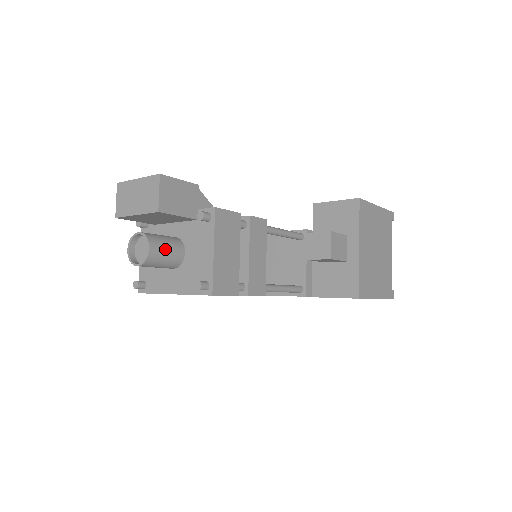
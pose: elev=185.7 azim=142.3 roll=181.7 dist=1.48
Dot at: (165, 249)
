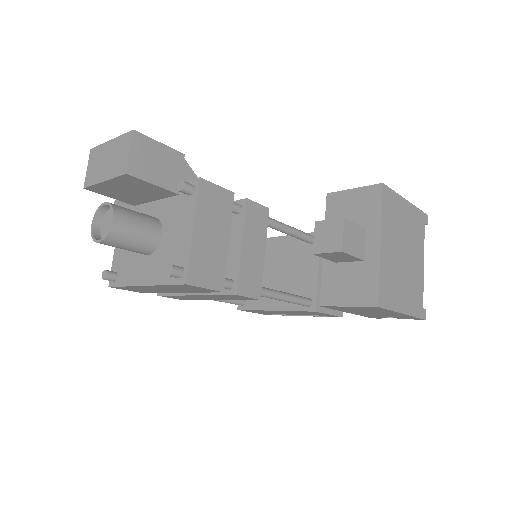
Dot at: (135, 225)
